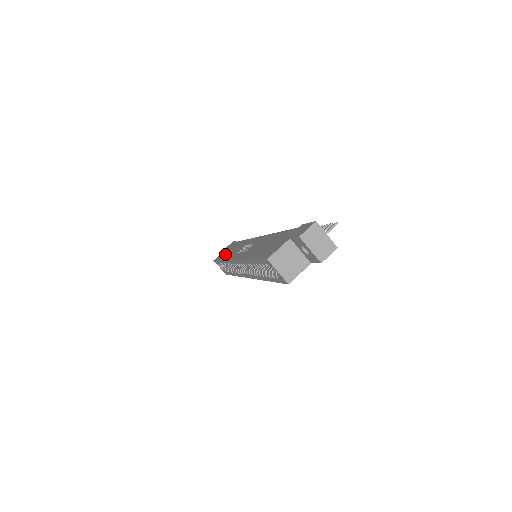
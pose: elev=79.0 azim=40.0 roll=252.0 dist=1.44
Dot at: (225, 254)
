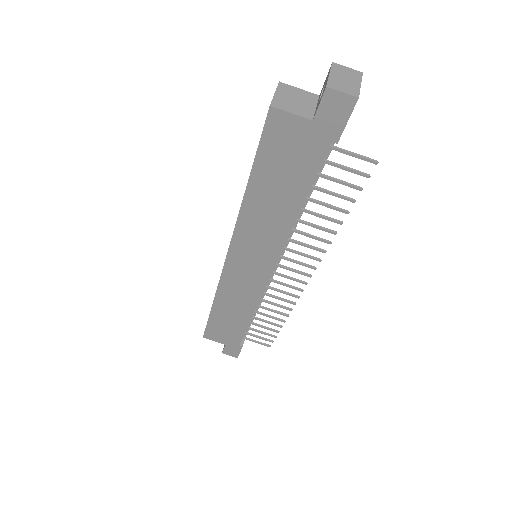
Dot at: occluded
